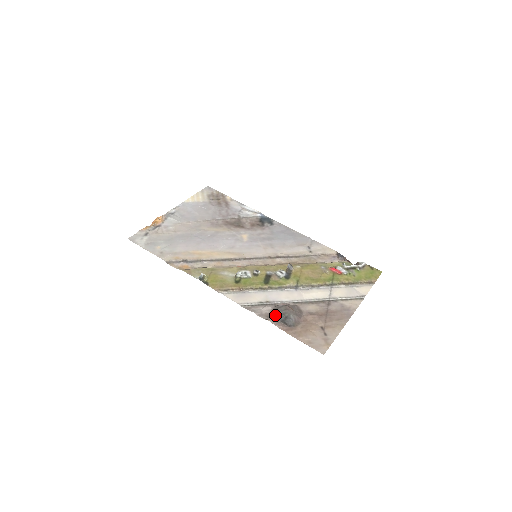
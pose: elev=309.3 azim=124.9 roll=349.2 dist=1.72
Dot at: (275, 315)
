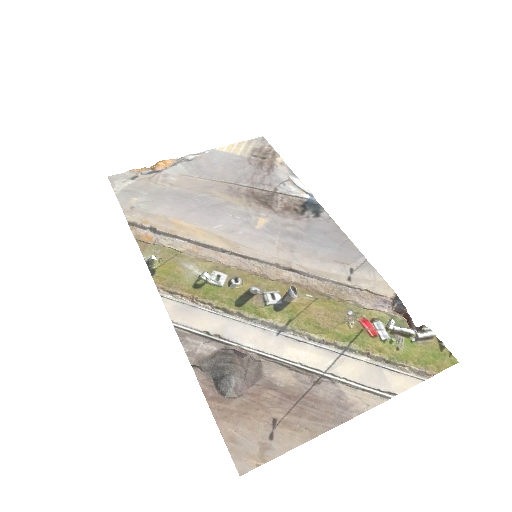
Dot at: (212, 364)
